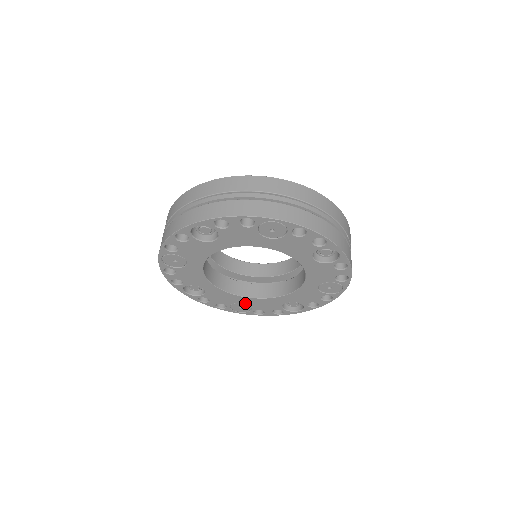
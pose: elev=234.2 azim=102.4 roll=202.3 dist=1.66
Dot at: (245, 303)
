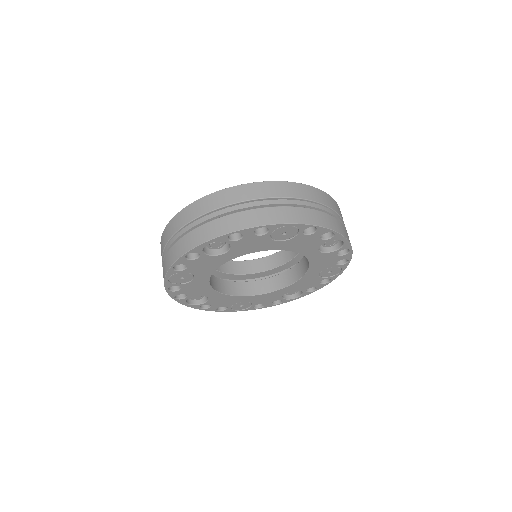
Dot at: (246, 301)
